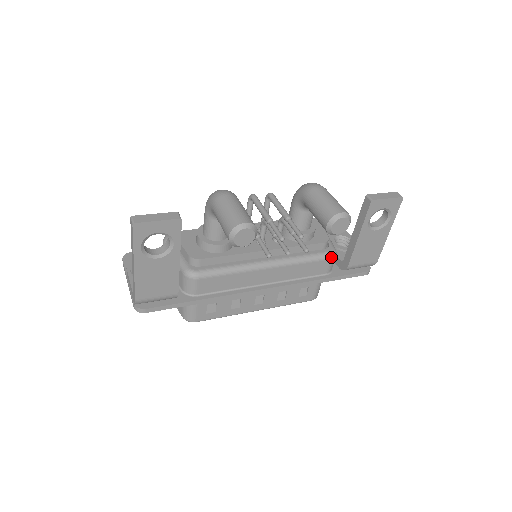
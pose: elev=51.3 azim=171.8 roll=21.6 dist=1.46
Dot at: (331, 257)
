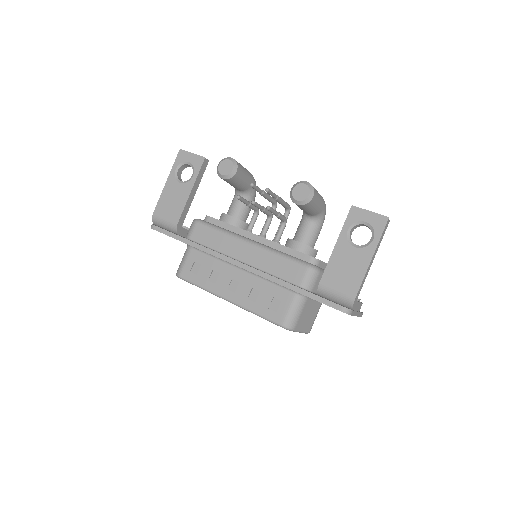
Dot at: (308, 266)
